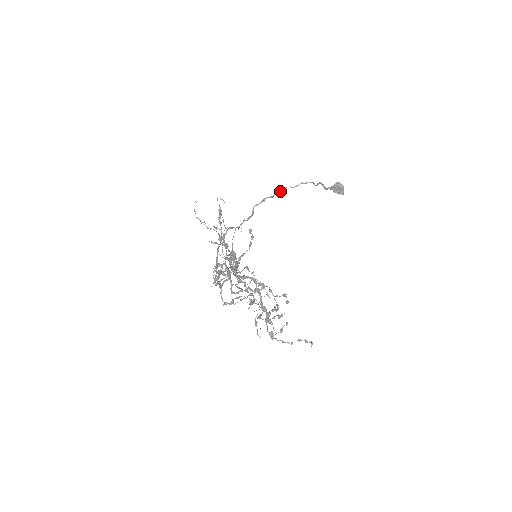
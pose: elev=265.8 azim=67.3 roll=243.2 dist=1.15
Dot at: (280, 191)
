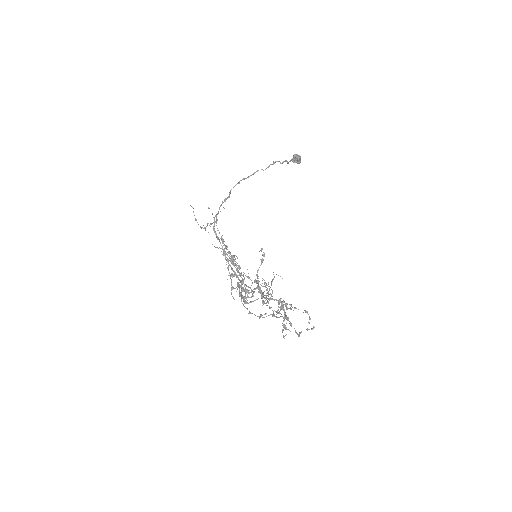
Dot at: (253, 174)
